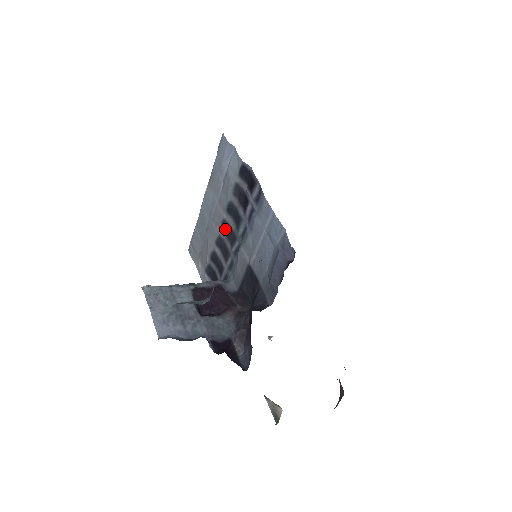
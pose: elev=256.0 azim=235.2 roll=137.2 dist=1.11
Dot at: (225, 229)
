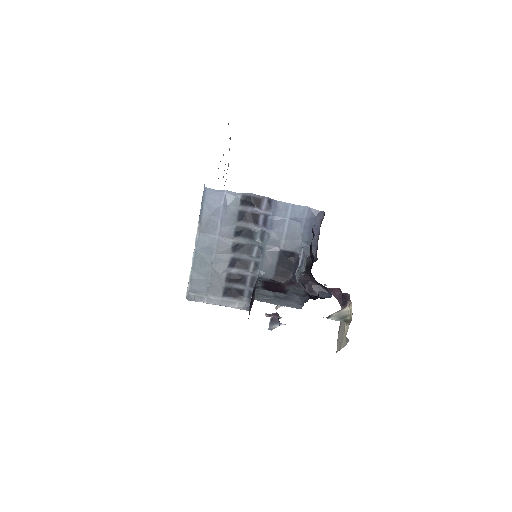
Dot at: (236, 249)
